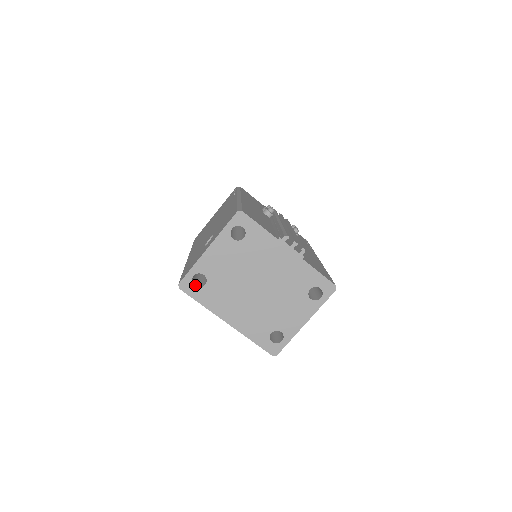
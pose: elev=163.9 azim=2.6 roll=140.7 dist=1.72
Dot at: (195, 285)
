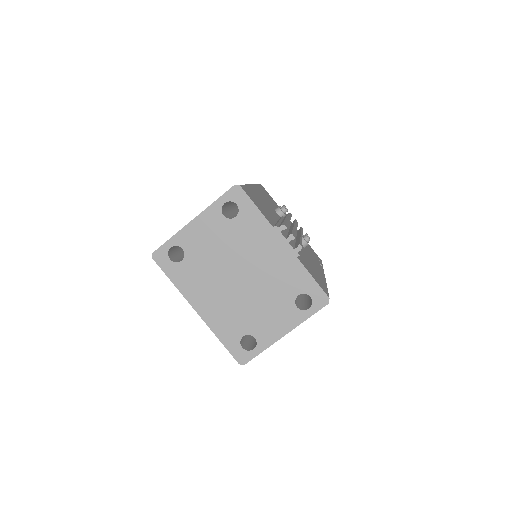
Dot at: (171, 259)
